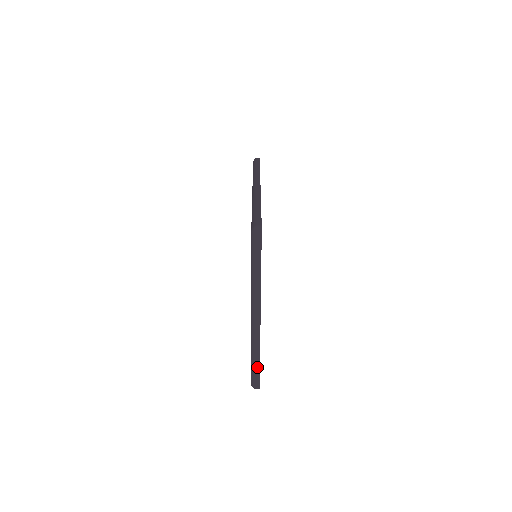
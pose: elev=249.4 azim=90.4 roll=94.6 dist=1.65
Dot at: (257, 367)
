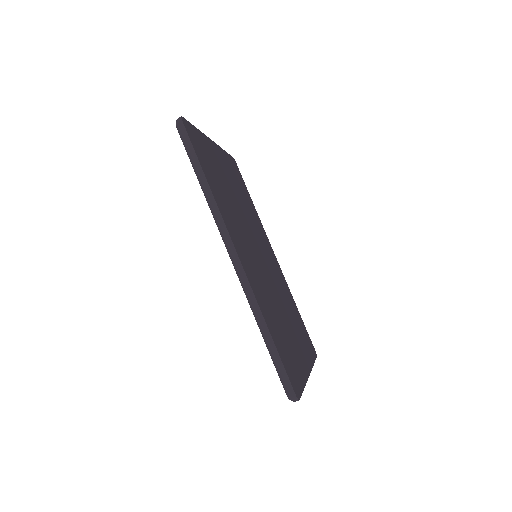
Dot at: occluded
